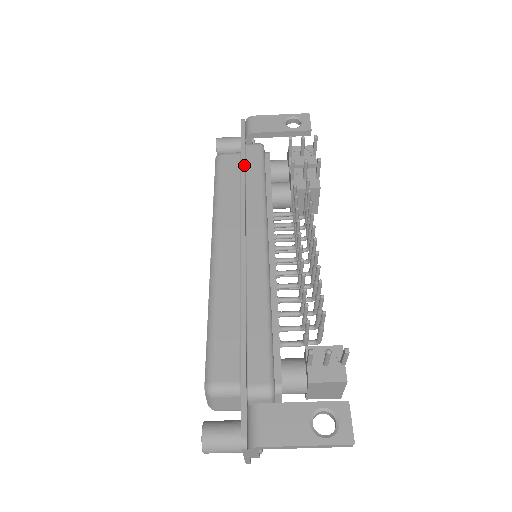
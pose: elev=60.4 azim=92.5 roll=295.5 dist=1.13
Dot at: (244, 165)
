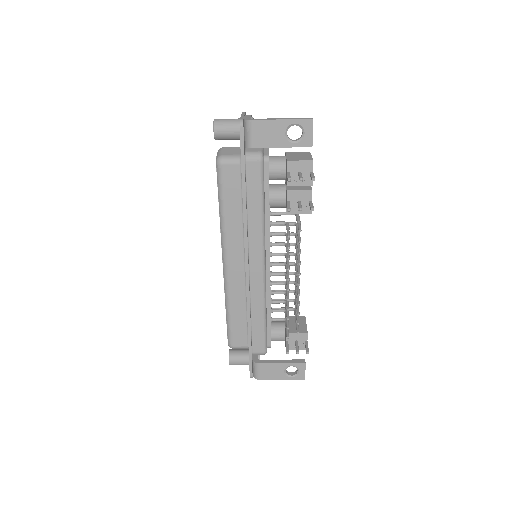
Dot at: (245, 193)
